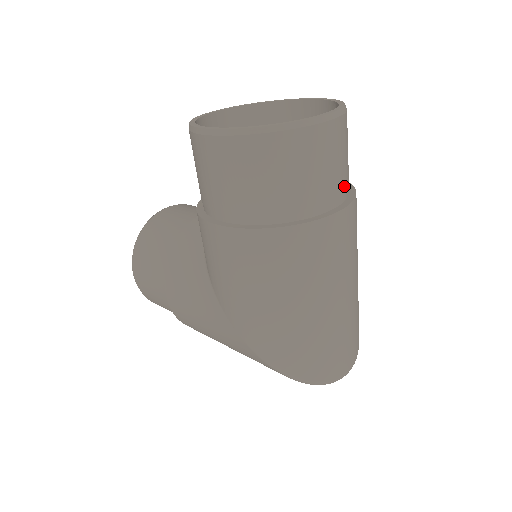
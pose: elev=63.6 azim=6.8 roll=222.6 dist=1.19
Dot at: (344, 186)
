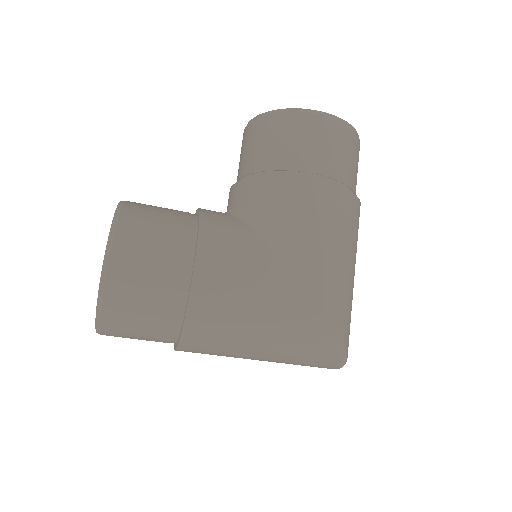
Dot at: occluded
